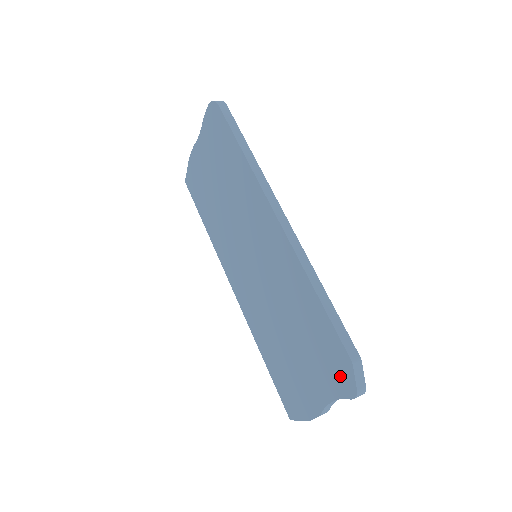
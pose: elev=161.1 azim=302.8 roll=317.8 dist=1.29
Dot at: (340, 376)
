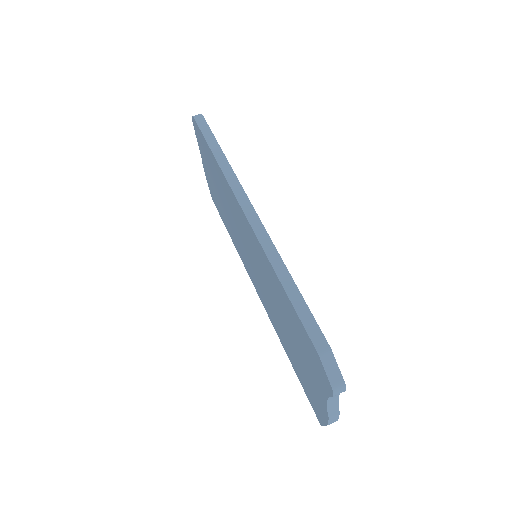
Dot at: (319, 371)
